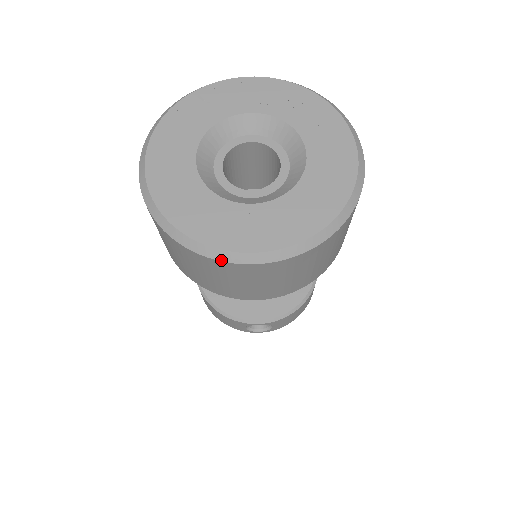
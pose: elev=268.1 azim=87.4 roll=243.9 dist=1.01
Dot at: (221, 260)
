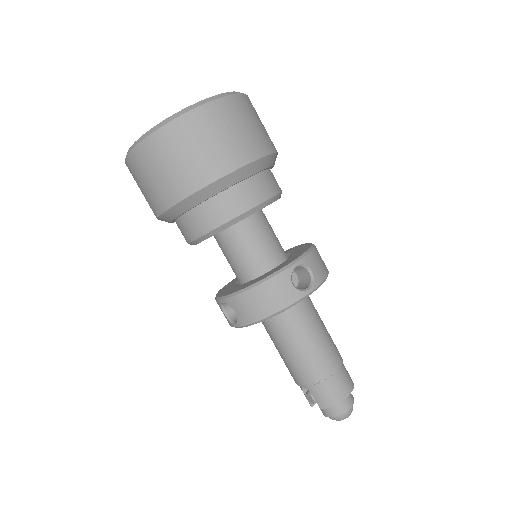
Dot at: (195, 107)
